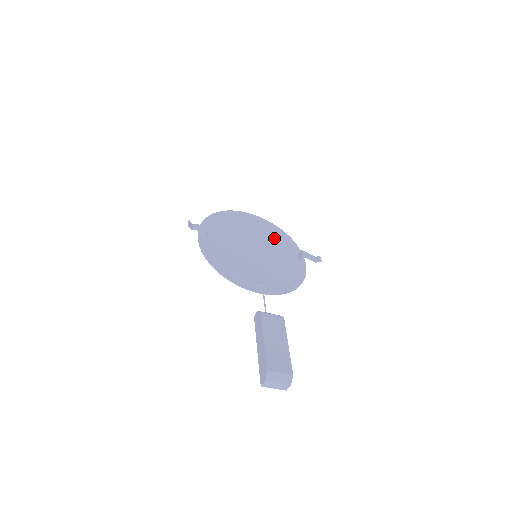
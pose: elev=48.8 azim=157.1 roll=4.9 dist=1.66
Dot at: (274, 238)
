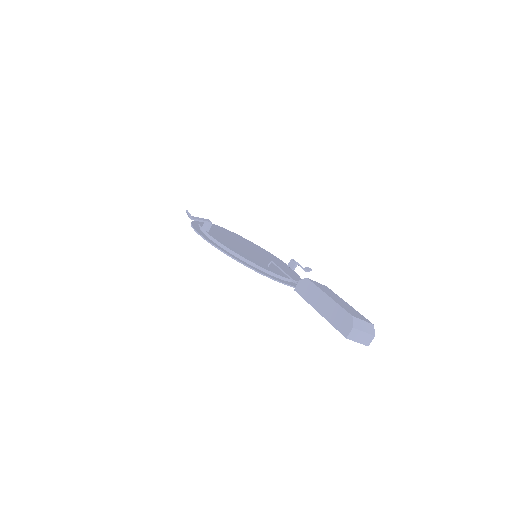
Dot at: (260, 250)
